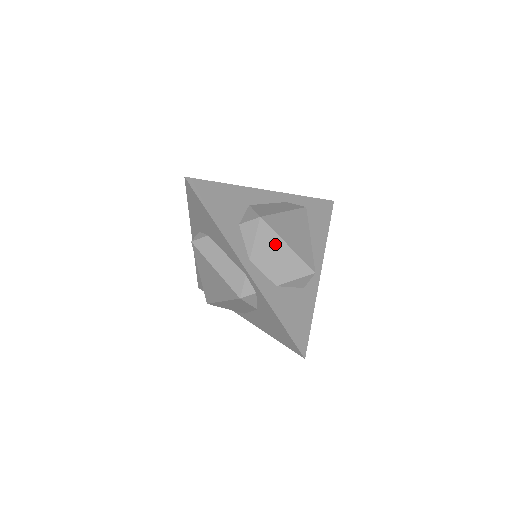
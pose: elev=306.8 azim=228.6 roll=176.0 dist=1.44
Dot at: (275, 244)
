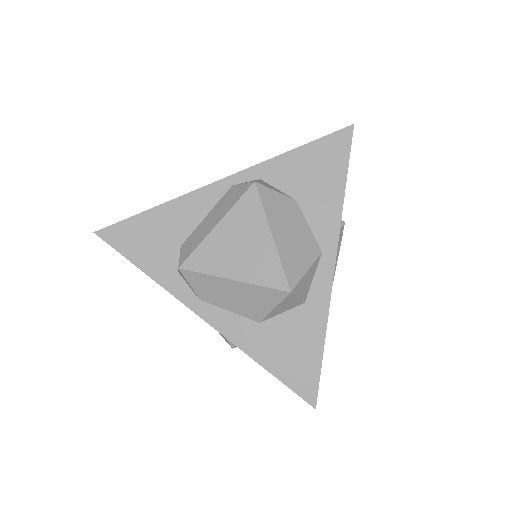
Dot at: occluded
